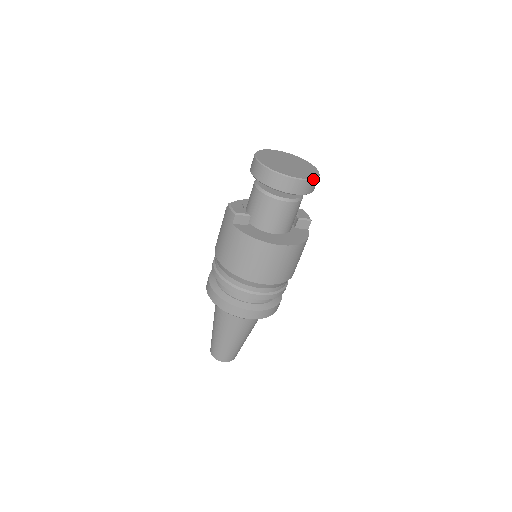
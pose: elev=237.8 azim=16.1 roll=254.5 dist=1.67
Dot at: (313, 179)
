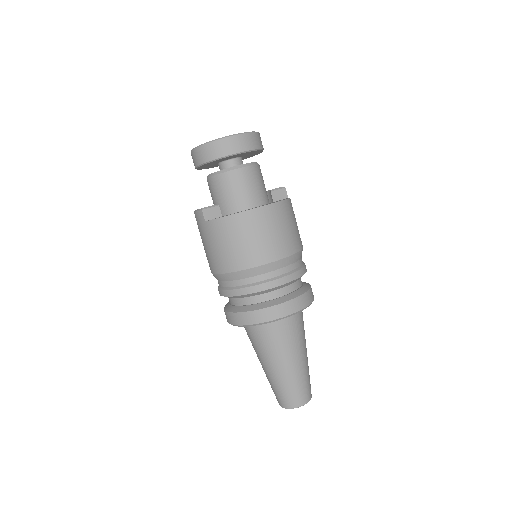
Dot at: (252, 132)
